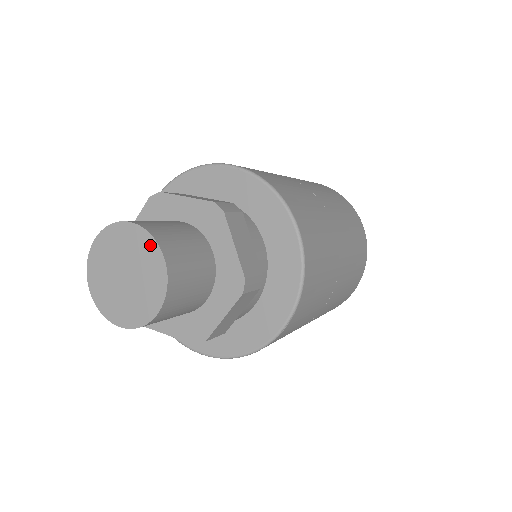
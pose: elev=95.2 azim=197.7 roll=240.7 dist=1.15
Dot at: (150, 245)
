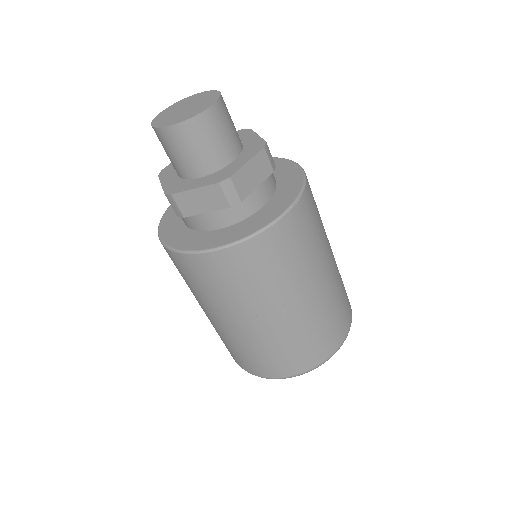
Dot at: (209, 93)
